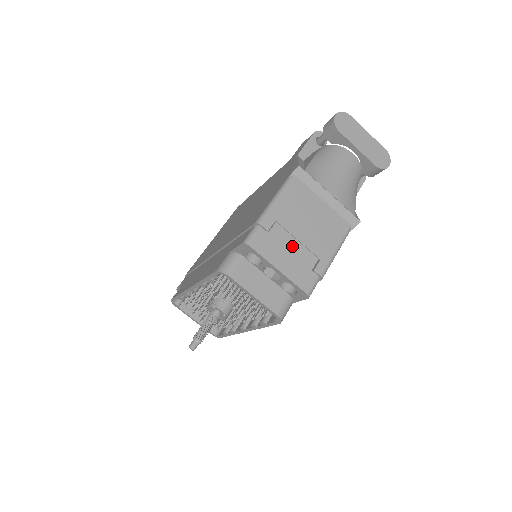
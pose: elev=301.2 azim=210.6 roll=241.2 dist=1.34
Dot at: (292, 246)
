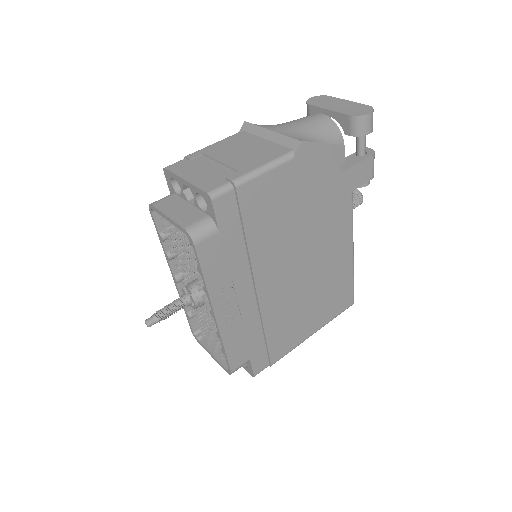
Dot at: (211, 166)
